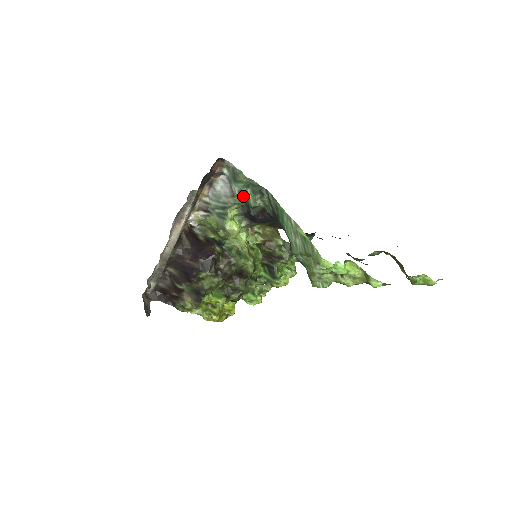
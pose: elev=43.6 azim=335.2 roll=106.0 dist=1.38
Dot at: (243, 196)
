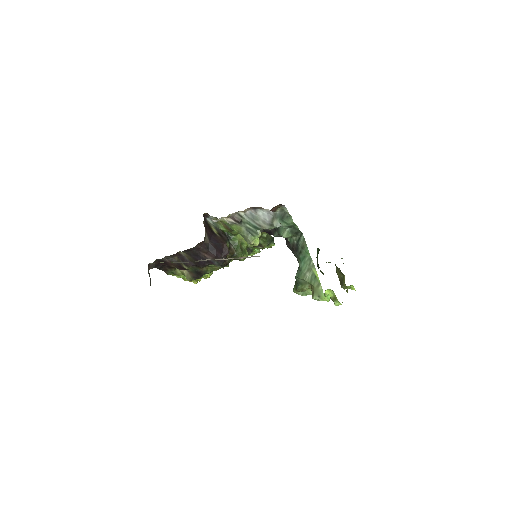
Dot at: (278, 227)
